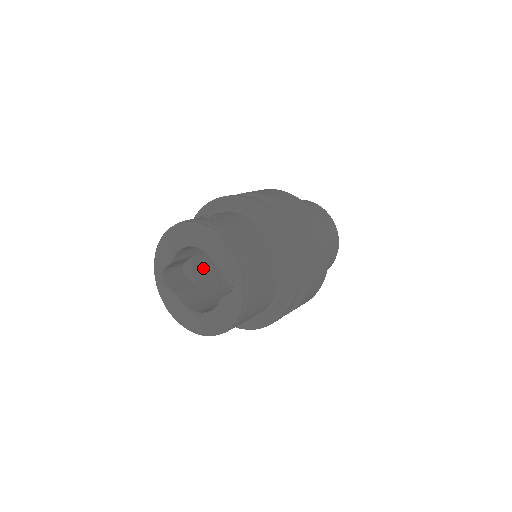
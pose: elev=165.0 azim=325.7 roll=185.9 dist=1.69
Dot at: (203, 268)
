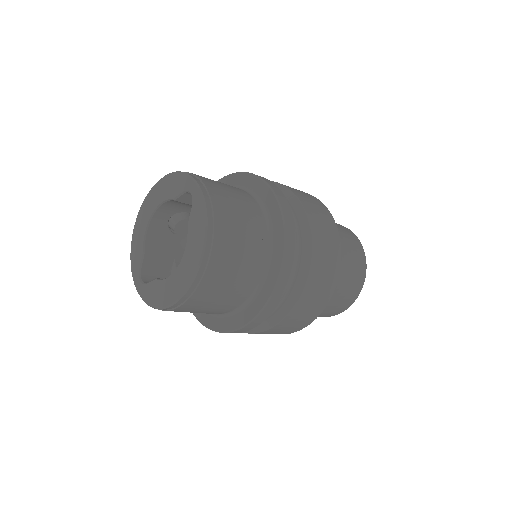
Dot at: occluded
